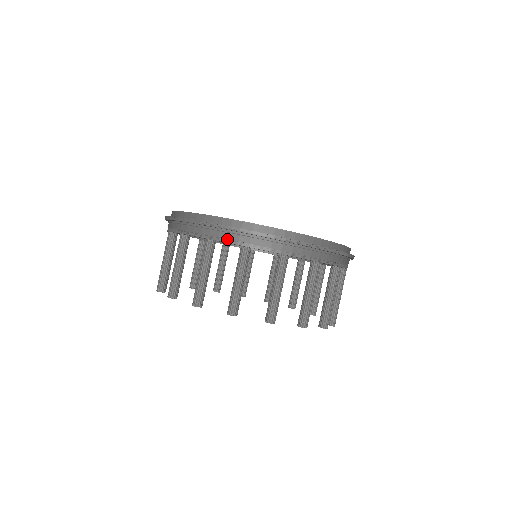
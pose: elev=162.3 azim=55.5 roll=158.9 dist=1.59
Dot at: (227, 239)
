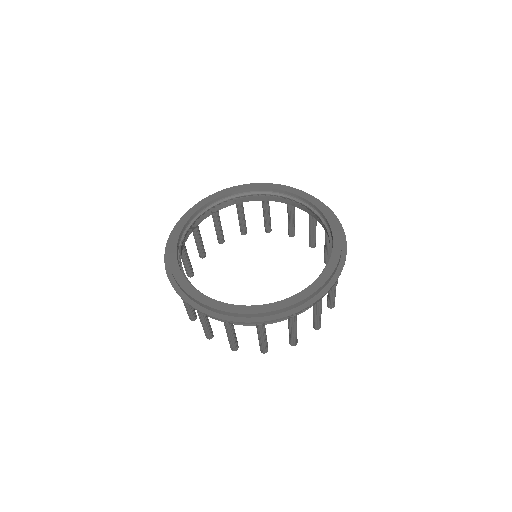
Dot at: (310, 307)
